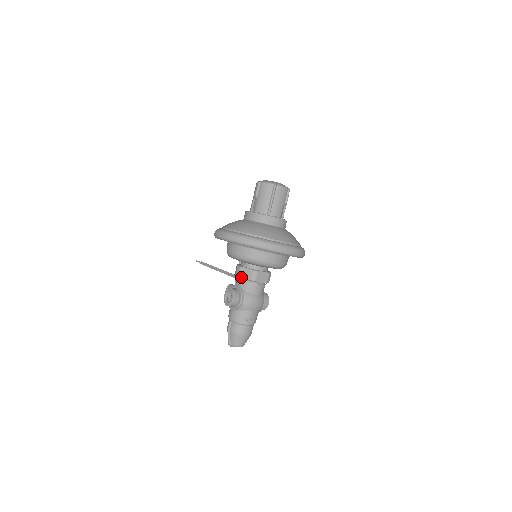
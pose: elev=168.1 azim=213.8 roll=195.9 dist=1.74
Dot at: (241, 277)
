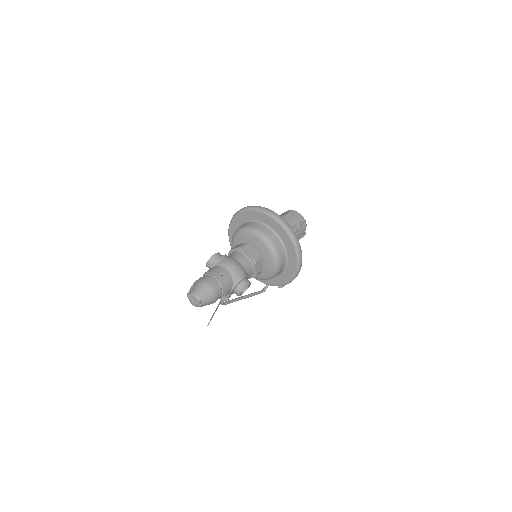
Dot at: (232, 249)
